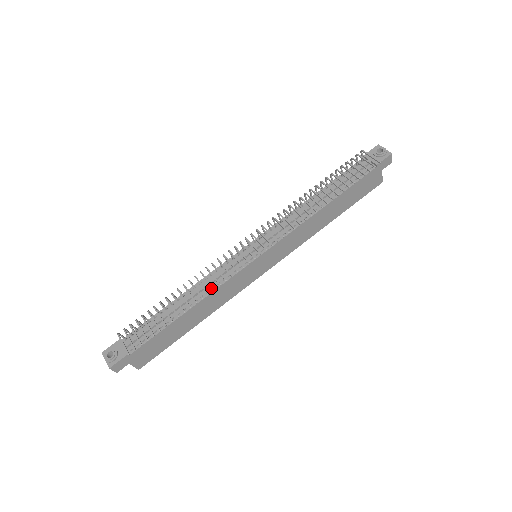
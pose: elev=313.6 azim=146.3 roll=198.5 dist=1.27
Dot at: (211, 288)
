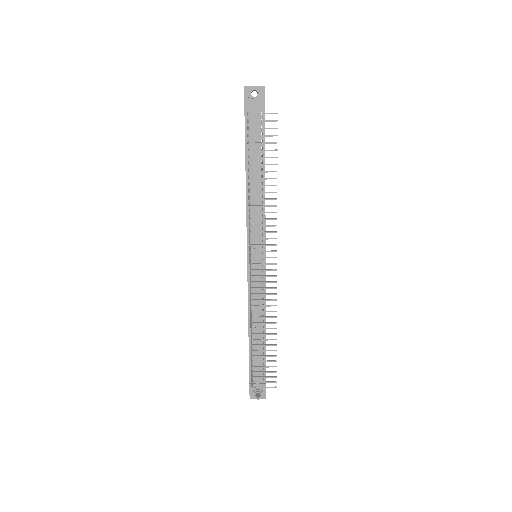
Dot at: occluded
